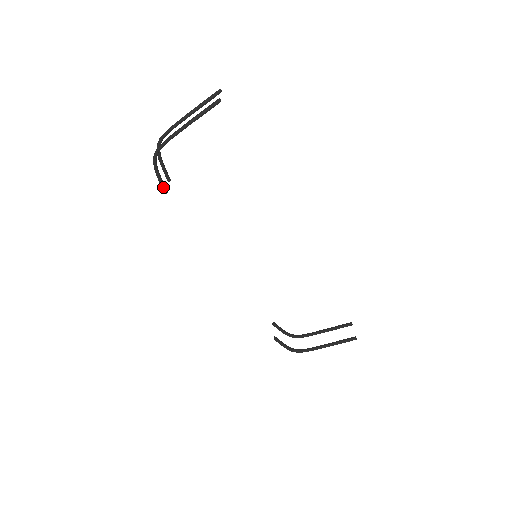
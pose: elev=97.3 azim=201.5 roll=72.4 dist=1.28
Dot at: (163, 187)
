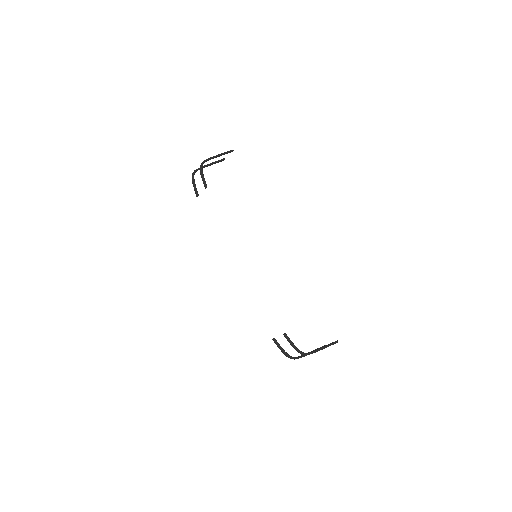
Dot at: (205, 182)
